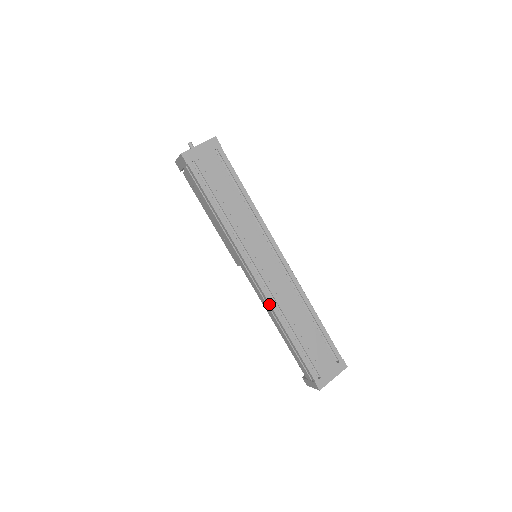
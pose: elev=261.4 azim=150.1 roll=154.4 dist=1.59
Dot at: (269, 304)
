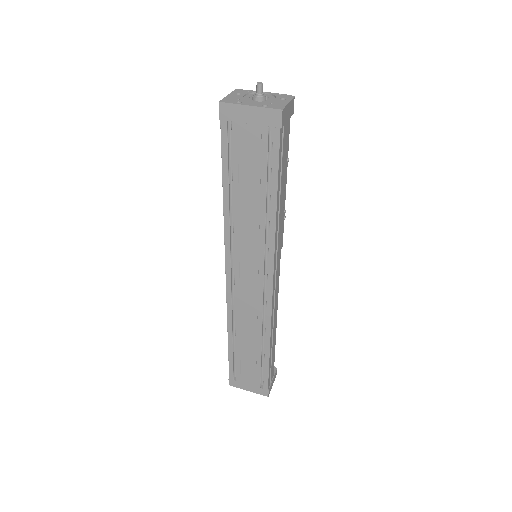
Dot at: (227, 305)
